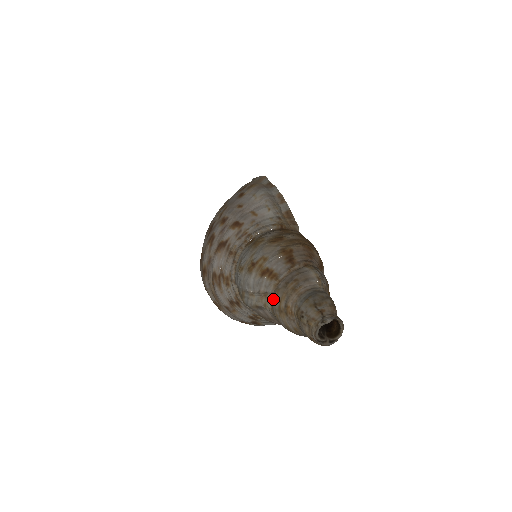
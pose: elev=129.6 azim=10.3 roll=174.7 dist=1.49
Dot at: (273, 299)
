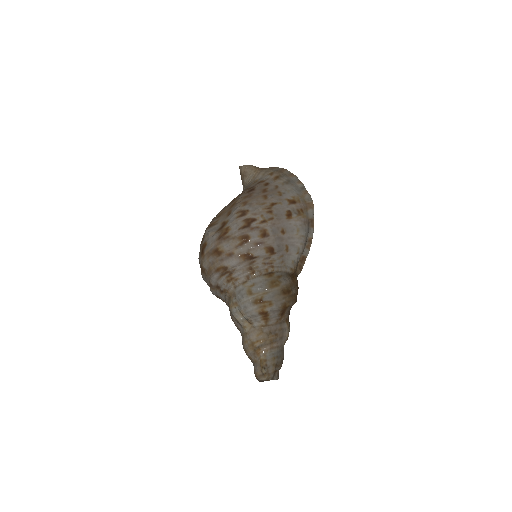
Dot at: (254, 333)
